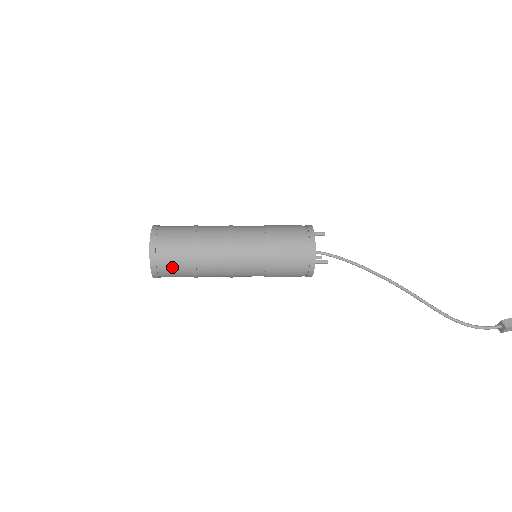
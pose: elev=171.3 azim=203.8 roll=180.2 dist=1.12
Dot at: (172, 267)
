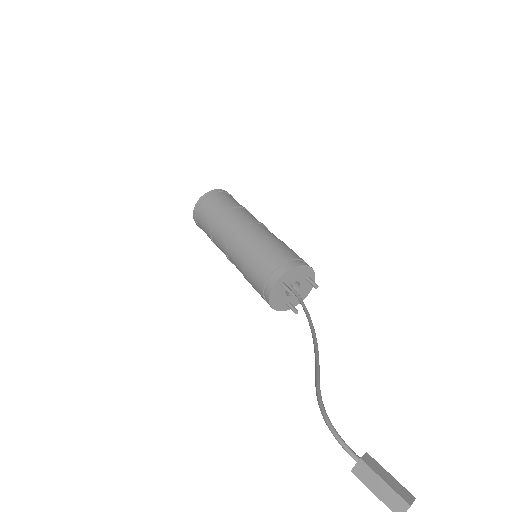
Dot at: (207, 209)
